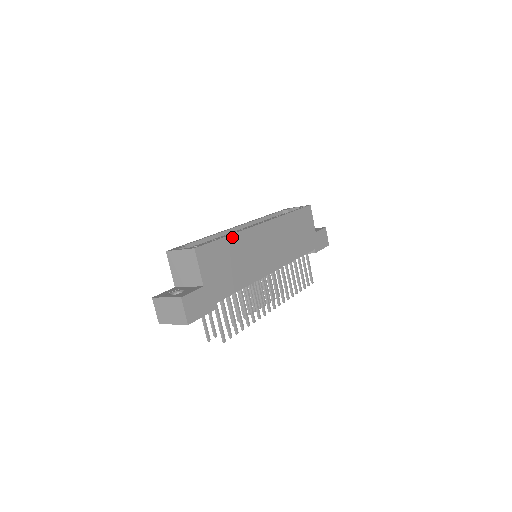
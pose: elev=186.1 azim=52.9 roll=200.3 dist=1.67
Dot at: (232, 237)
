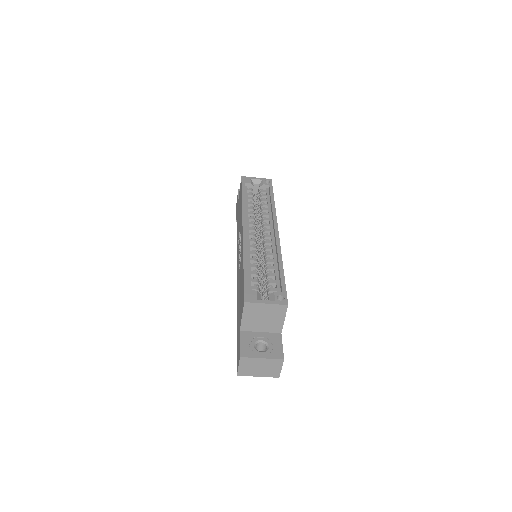
Dot at: (282, 266)
